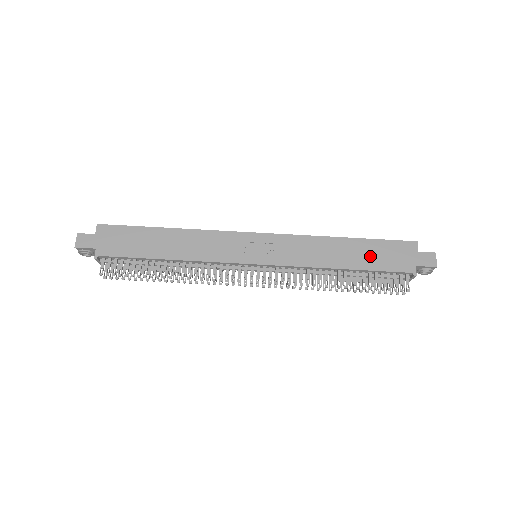
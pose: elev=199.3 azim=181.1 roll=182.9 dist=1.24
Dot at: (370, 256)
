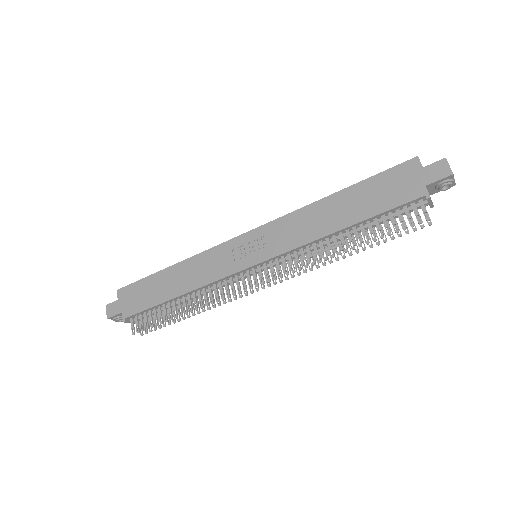
Dot at: (367, 201)
